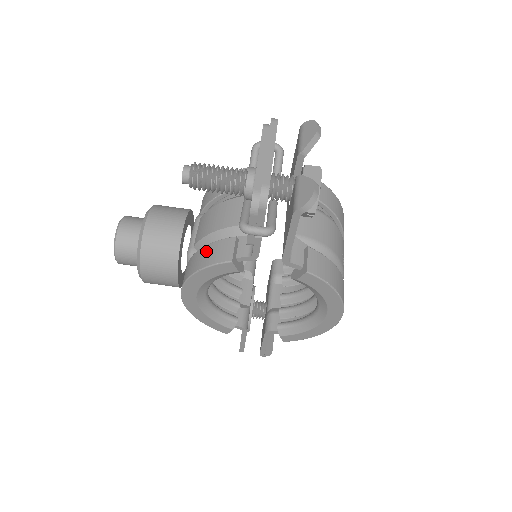
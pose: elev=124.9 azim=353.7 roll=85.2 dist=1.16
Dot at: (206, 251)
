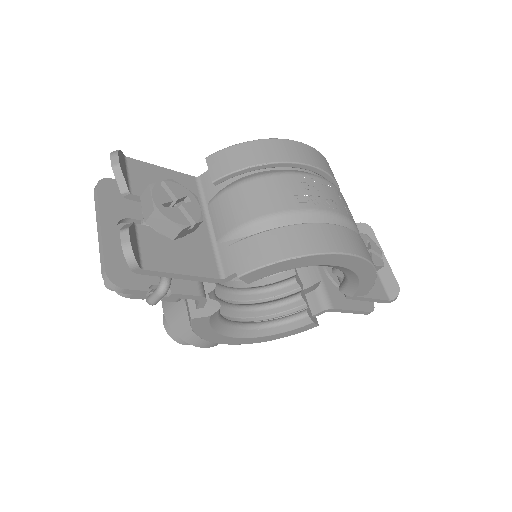
Dot at: occluded
